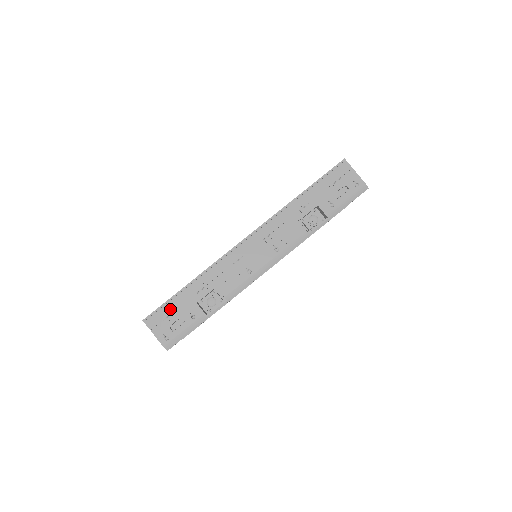
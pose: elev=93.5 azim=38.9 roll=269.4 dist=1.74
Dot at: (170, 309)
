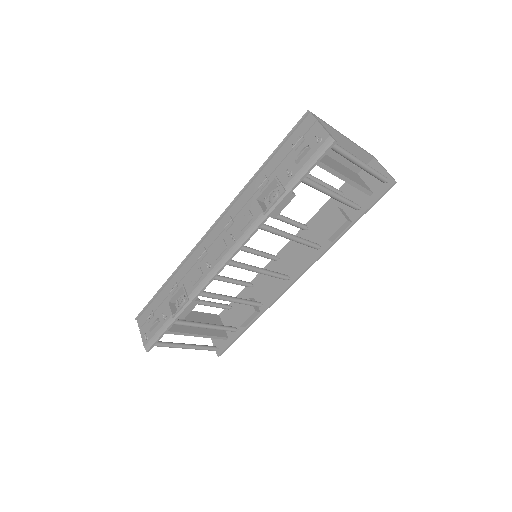
Dot at: (153, 308)
